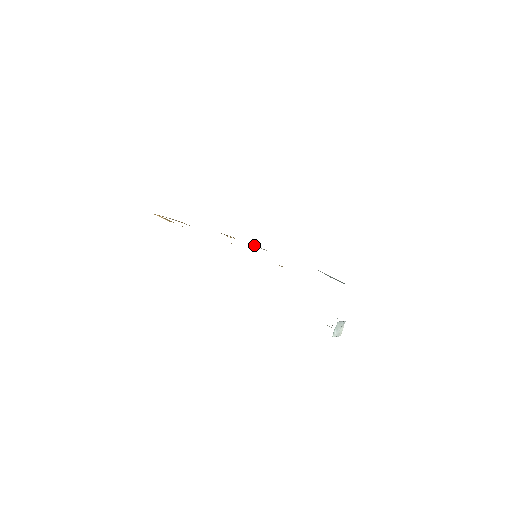
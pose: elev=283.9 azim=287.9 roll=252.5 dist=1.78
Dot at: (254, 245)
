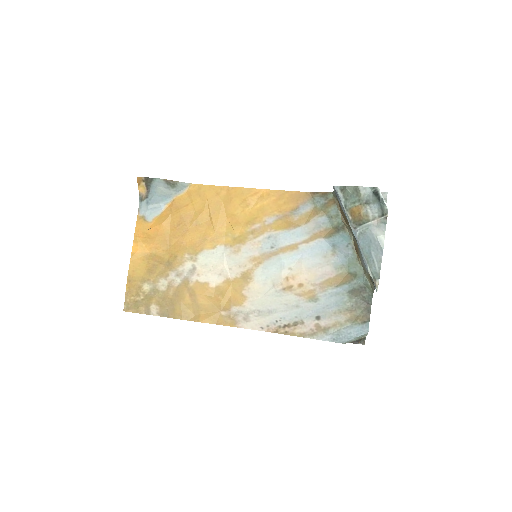
Dot at: (241, 304)
